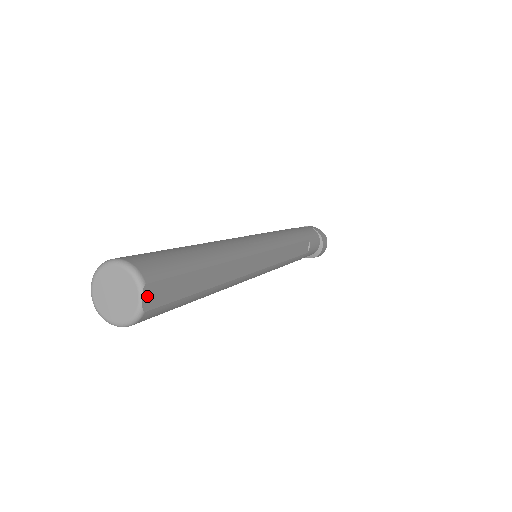
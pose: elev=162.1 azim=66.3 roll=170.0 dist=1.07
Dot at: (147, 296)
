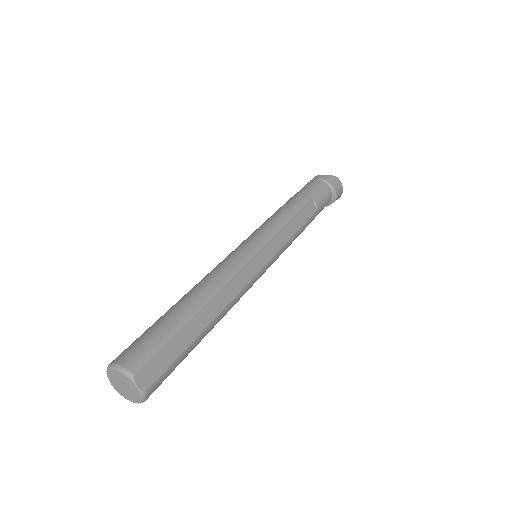
Dot at: (141, 381)
